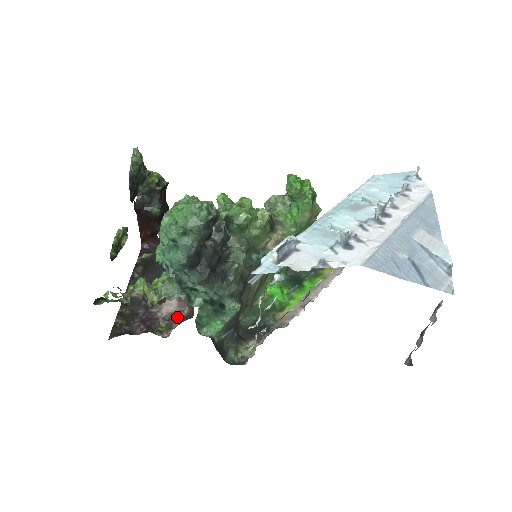
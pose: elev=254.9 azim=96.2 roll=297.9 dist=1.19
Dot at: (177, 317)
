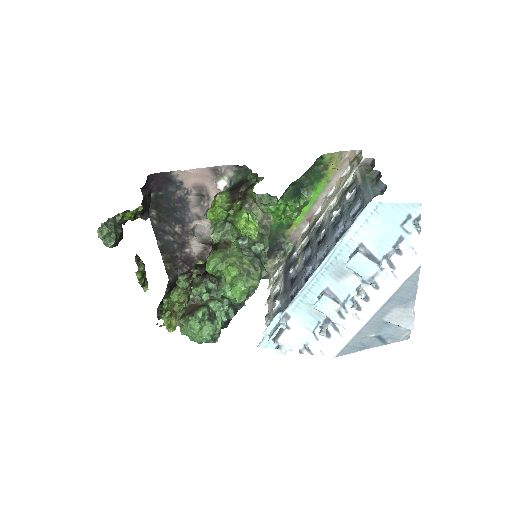
Dot at: (207, 254)
